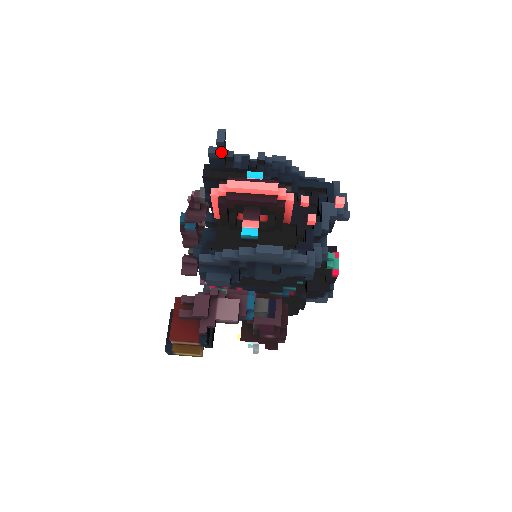
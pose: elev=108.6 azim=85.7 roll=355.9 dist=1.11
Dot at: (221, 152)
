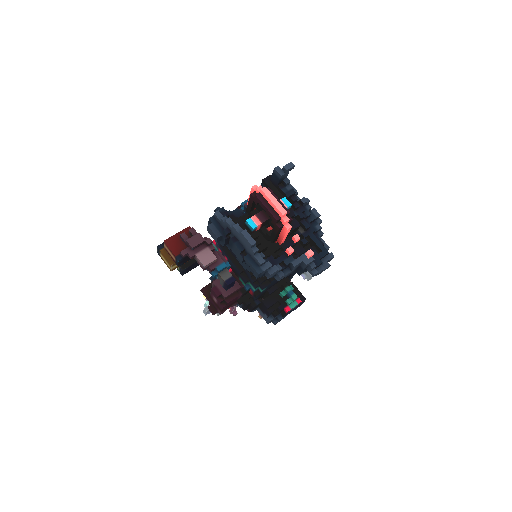
Dot at: (281, 174)
